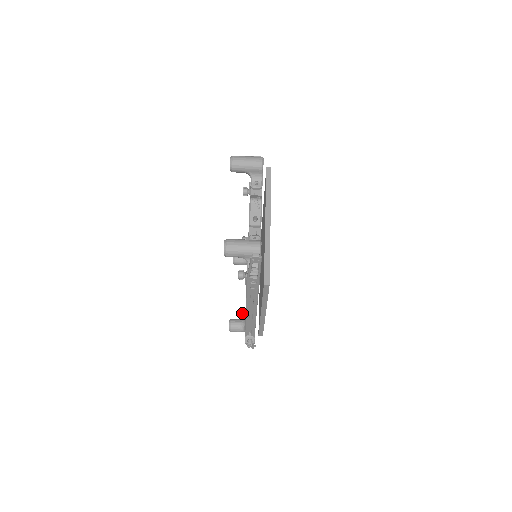
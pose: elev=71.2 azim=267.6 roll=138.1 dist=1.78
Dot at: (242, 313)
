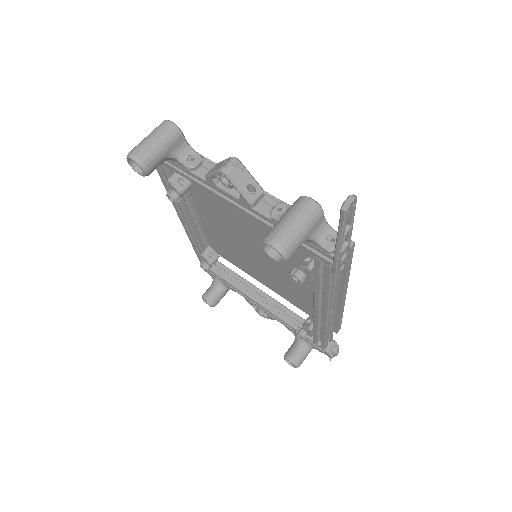
Dot at: (303, 331)
